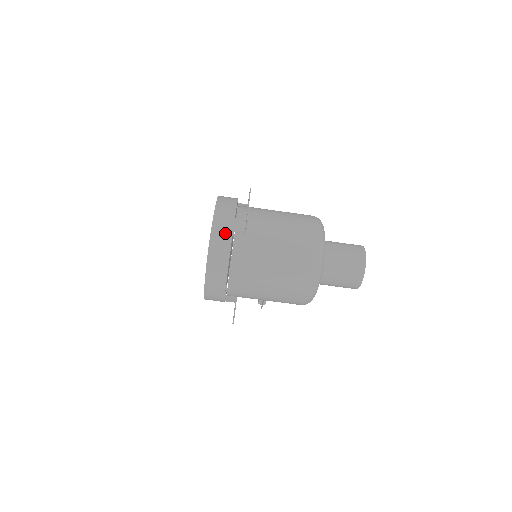
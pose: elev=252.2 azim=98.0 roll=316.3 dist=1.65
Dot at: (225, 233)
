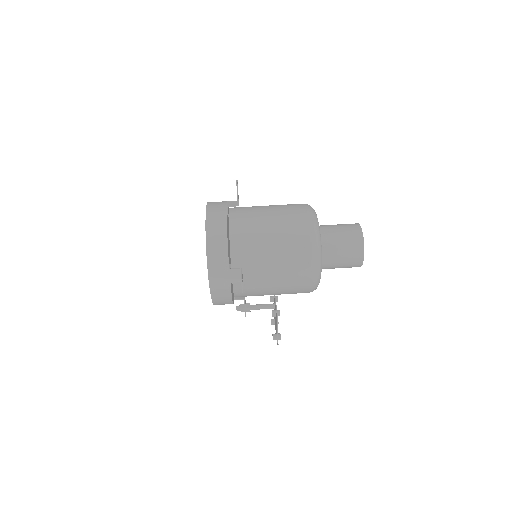
Dot at: (219, 208)
